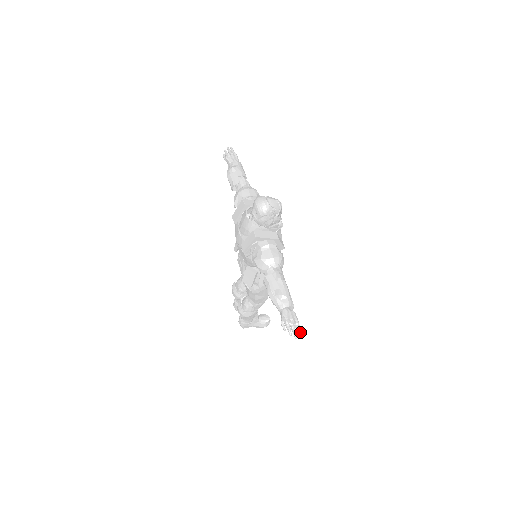
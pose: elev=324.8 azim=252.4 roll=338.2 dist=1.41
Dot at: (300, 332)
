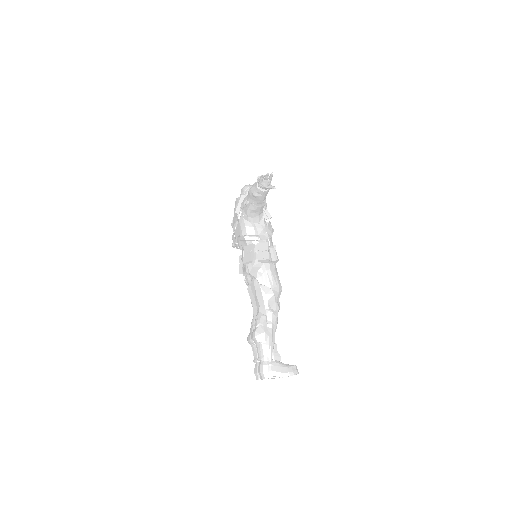
Dot at: (272, 175)
